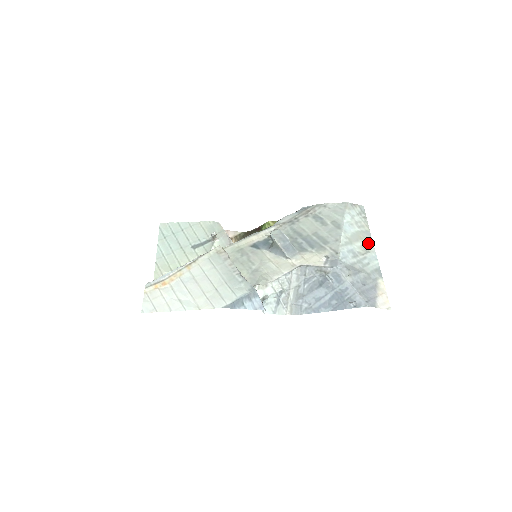
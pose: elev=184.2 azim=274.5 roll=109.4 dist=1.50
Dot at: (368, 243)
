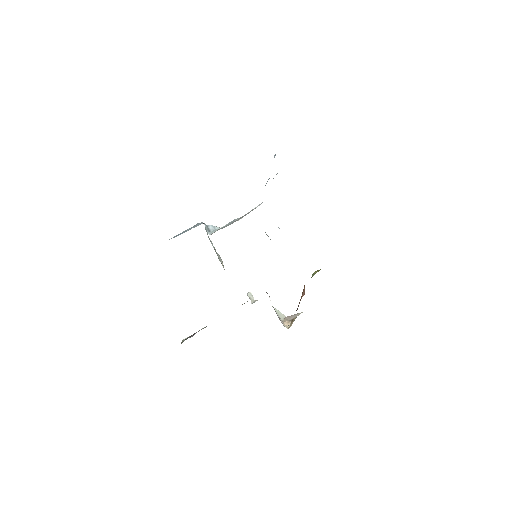
Dot at: occluded
